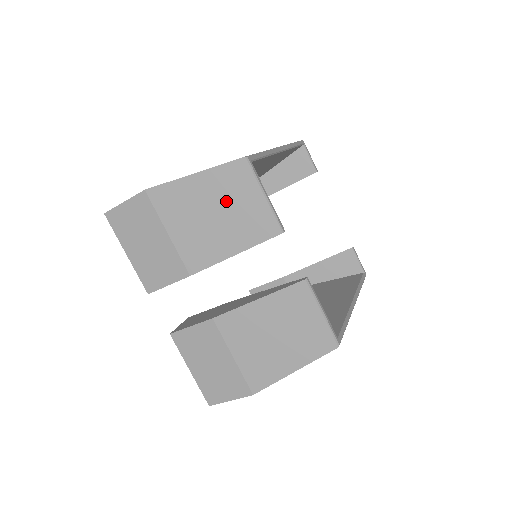
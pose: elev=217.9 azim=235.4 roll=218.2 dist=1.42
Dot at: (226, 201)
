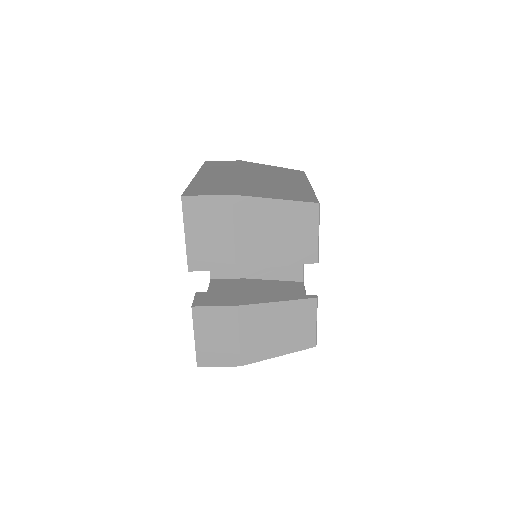
Dot at: (290, 227)
